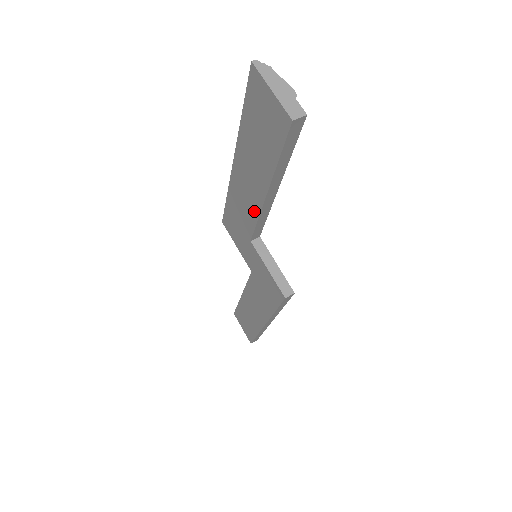
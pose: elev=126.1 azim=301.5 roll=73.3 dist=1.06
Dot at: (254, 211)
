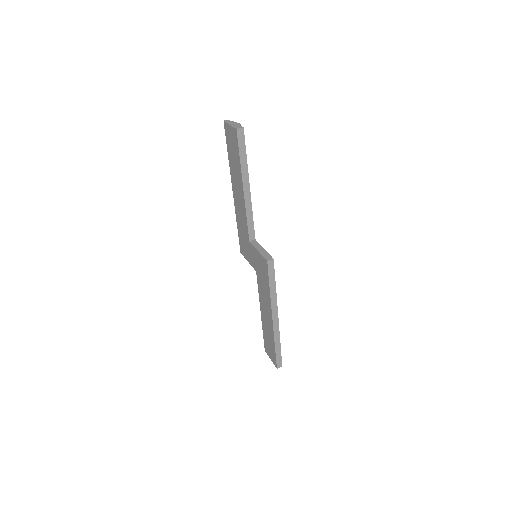
Dot at: (244, 212)
